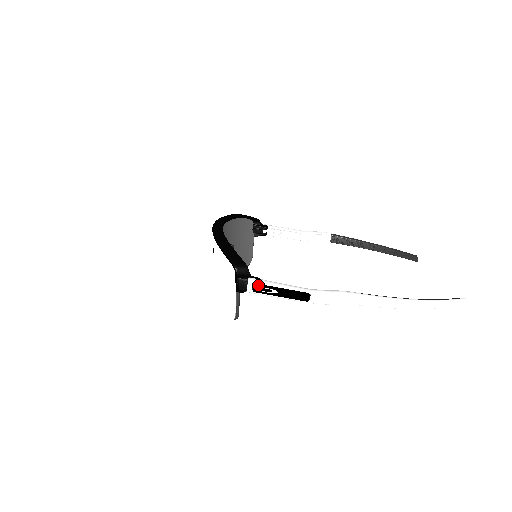
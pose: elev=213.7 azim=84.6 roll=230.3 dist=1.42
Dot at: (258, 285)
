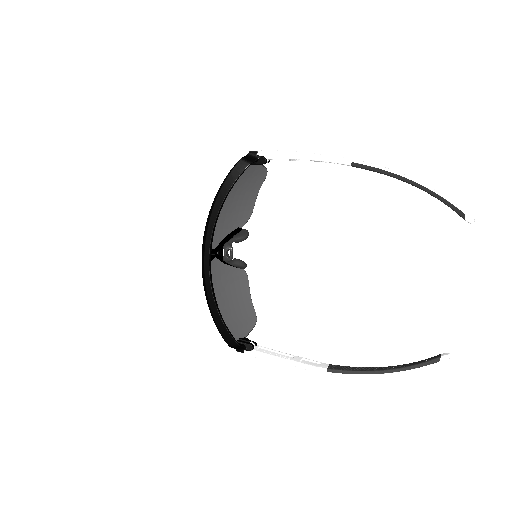
Dot at: (252, 356)
